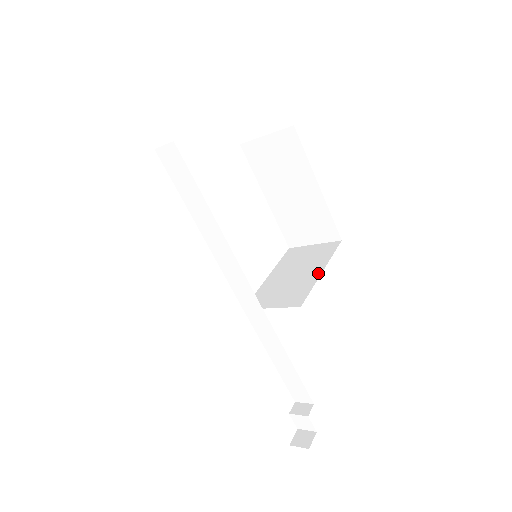
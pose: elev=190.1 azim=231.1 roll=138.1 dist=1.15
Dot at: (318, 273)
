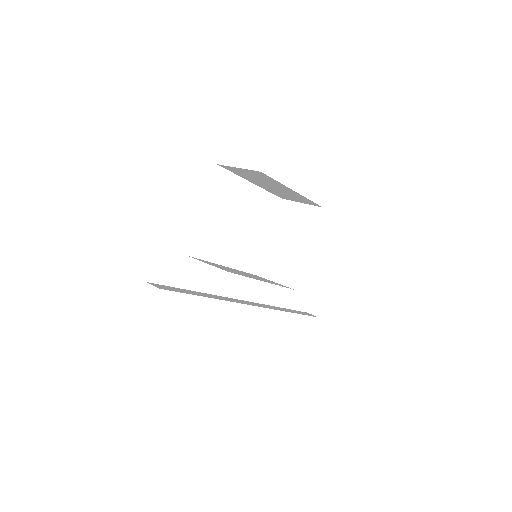
Dot at: (305, 251)
